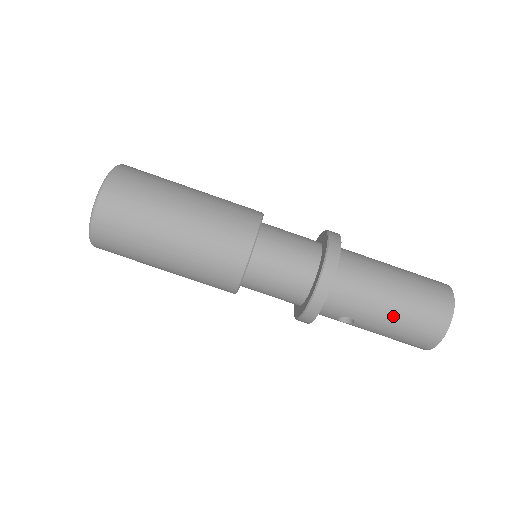
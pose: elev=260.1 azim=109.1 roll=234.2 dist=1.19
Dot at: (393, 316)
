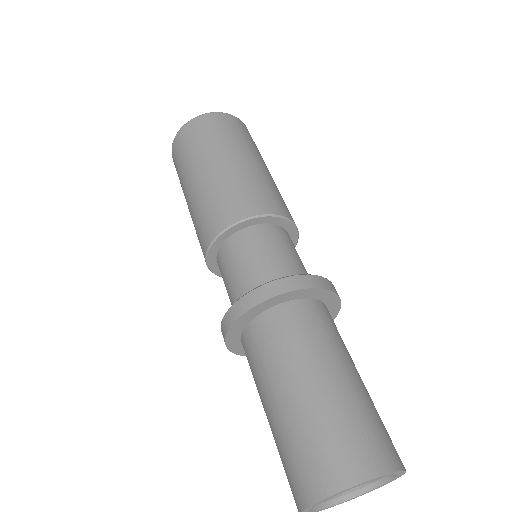
Dot at: (276, 417)
